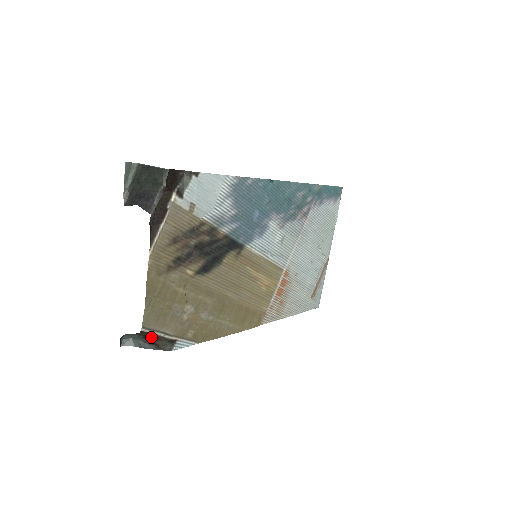
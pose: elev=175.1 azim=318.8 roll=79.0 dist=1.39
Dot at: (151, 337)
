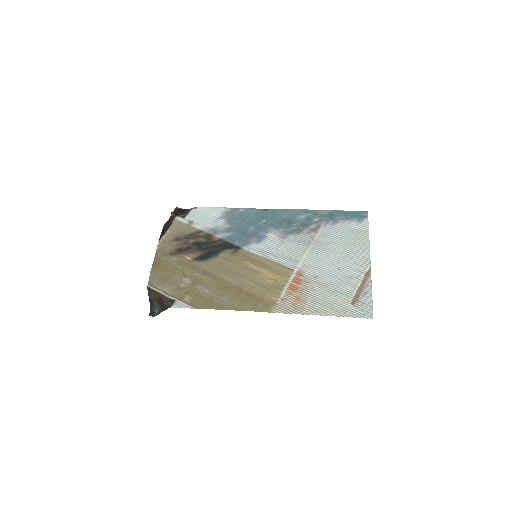
Dot at: (161, 300)
